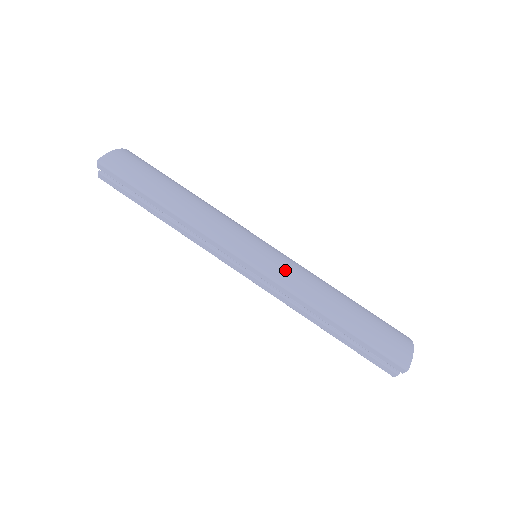
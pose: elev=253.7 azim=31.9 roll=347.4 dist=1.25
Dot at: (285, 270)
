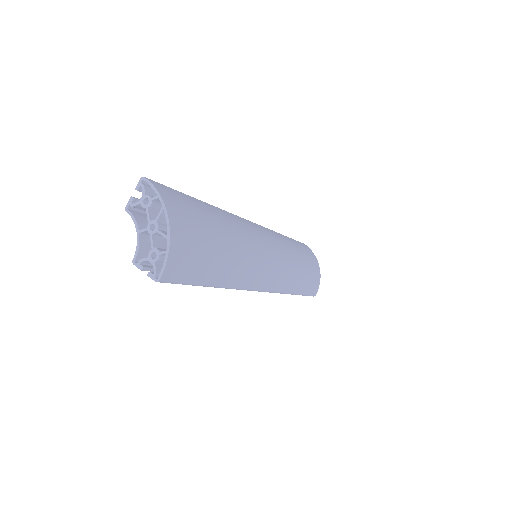
Dot at: (281, 279)
